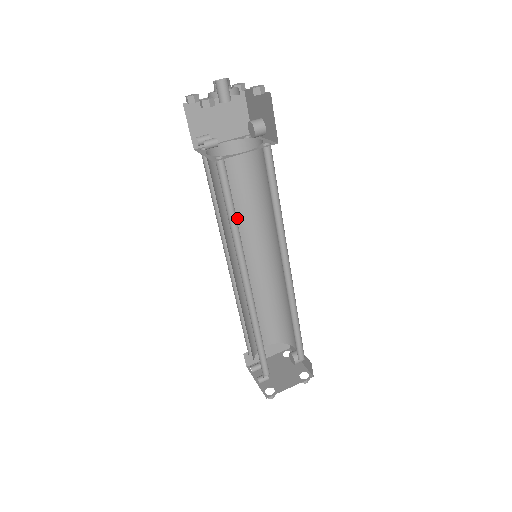
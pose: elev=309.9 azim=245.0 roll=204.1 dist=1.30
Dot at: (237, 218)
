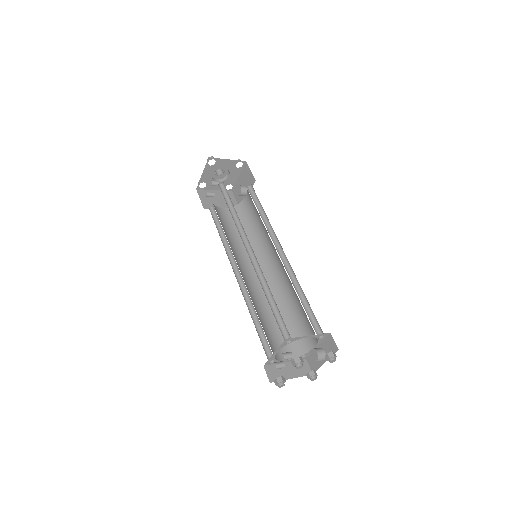
Dot at: (238, 249)
